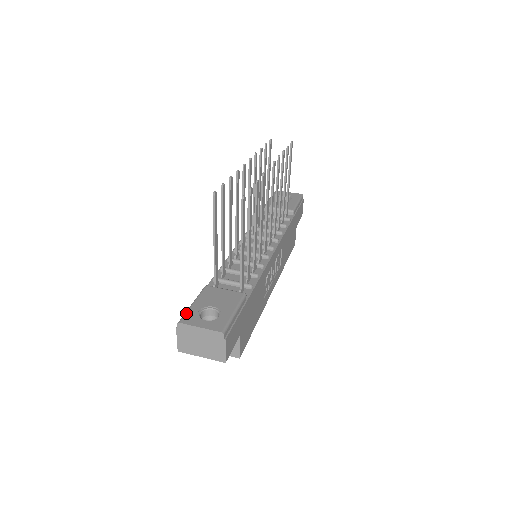
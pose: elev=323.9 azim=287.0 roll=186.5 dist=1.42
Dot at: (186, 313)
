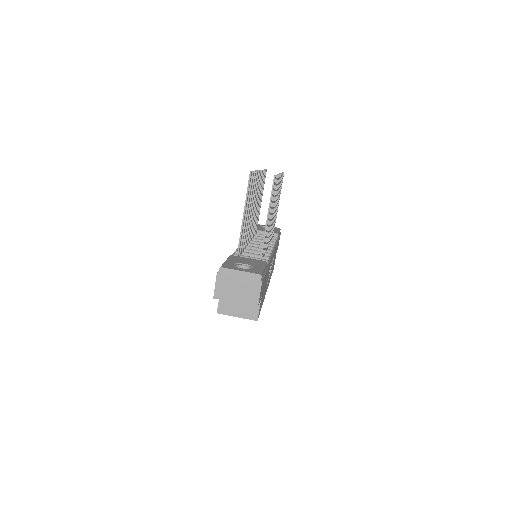
Dot at: (224, 264)
